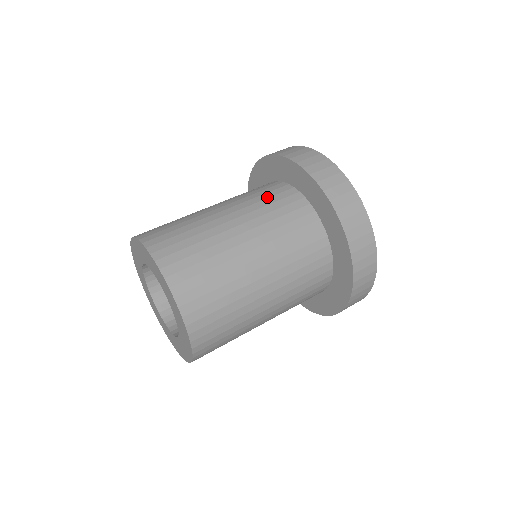
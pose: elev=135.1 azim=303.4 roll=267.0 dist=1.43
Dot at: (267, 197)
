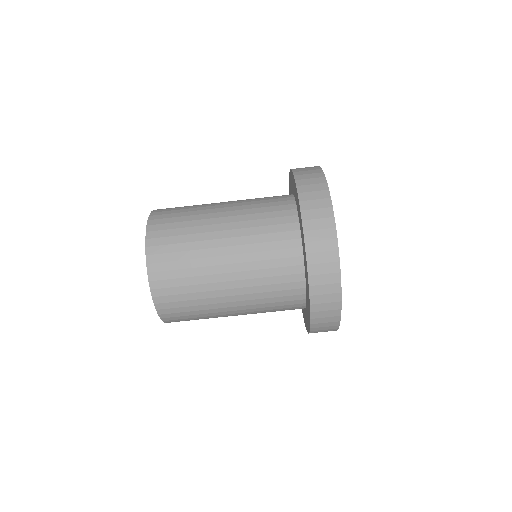
Dot at: (274, 275)
